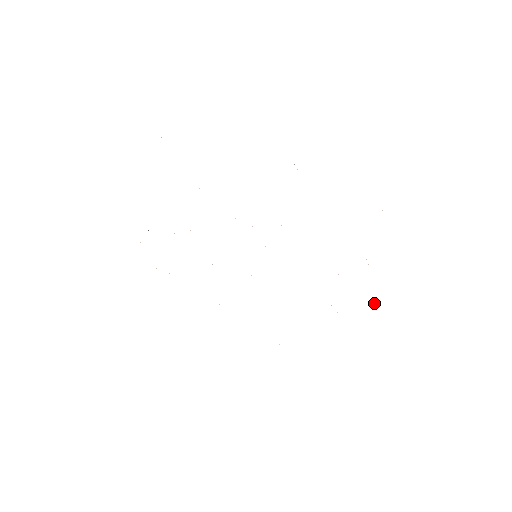
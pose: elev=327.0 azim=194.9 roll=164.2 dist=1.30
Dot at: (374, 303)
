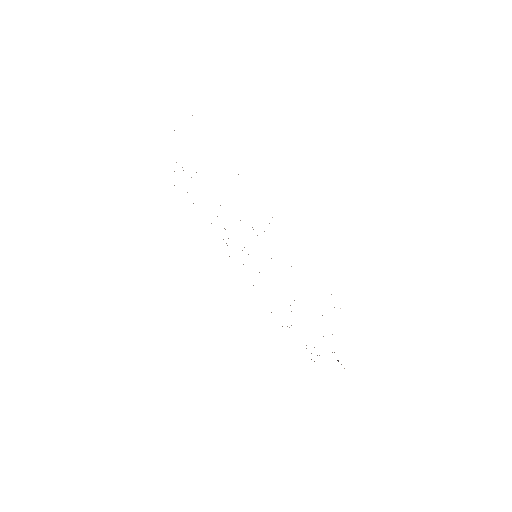
Dot at: (338, 361)
